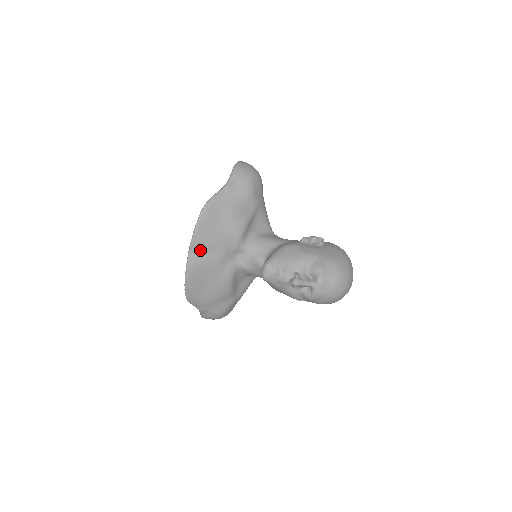
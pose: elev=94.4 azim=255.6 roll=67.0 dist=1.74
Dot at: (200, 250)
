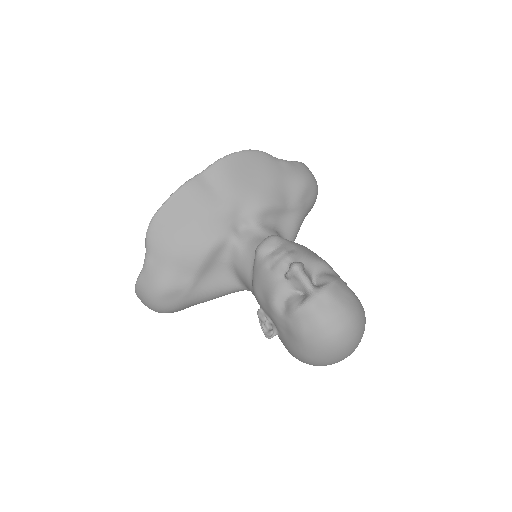
Dot at: (213, 180)
